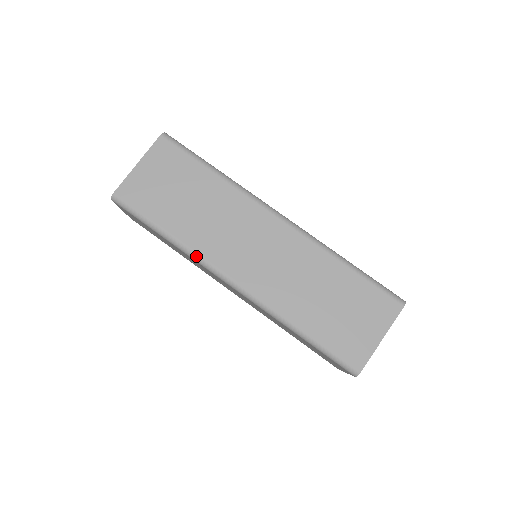
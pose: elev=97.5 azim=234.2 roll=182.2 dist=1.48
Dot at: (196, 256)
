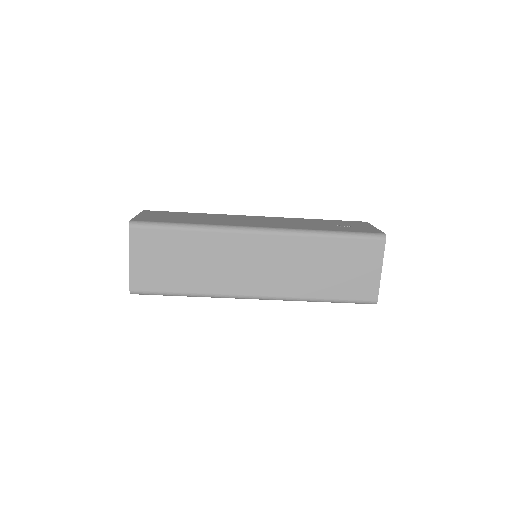
Dot at: (218, 296)
